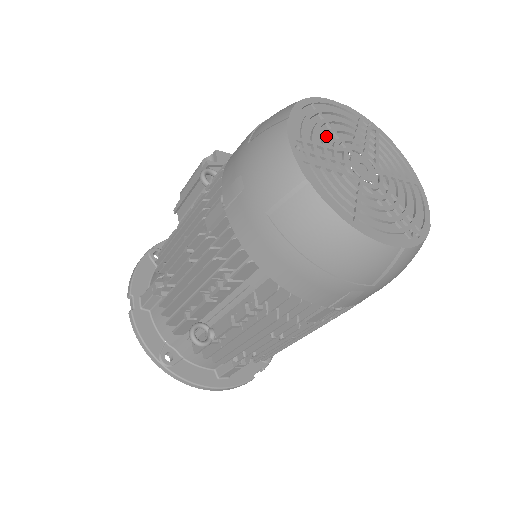
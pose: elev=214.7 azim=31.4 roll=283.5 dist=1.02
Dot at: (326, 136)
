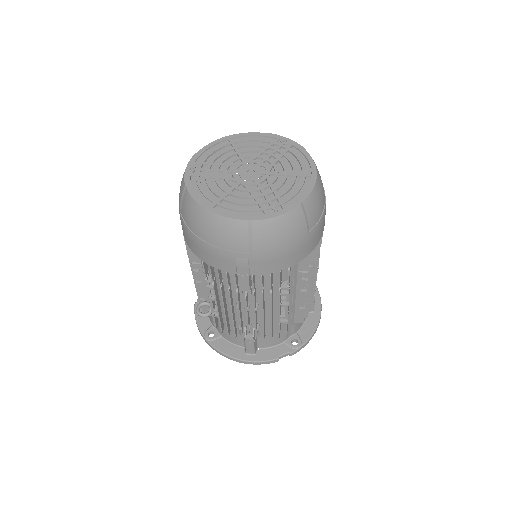
Dot at: (226, 157)
